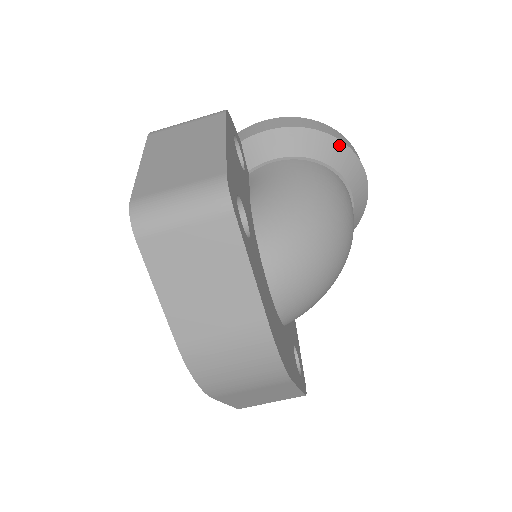
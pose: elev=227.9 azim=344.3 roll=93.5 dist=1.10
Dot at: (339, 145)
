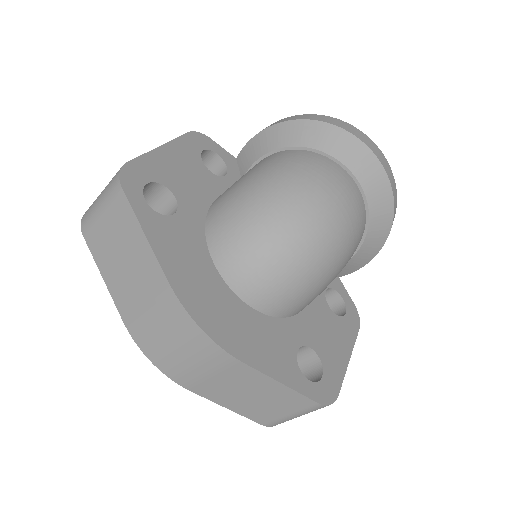
Dot at: (317, 125)
